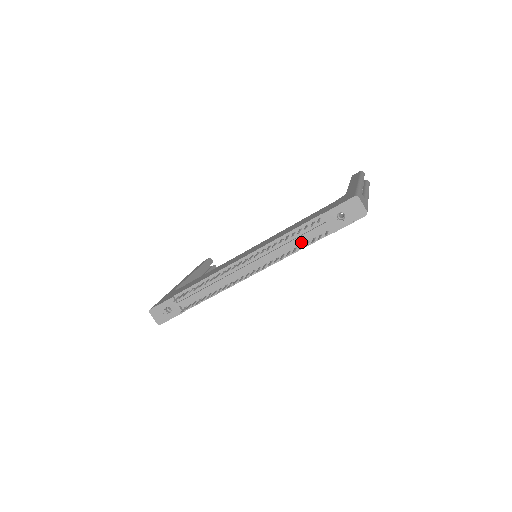
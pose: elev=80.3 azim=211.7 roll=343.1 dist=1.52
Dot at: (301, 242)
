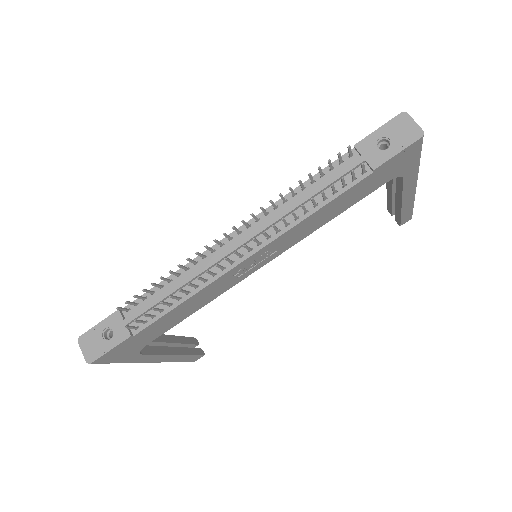
Dot at: occluded
